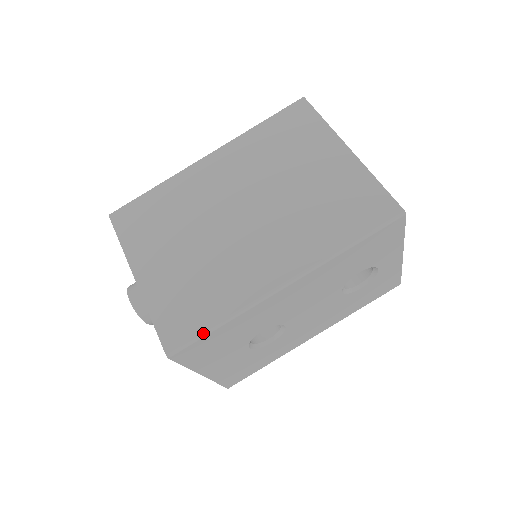
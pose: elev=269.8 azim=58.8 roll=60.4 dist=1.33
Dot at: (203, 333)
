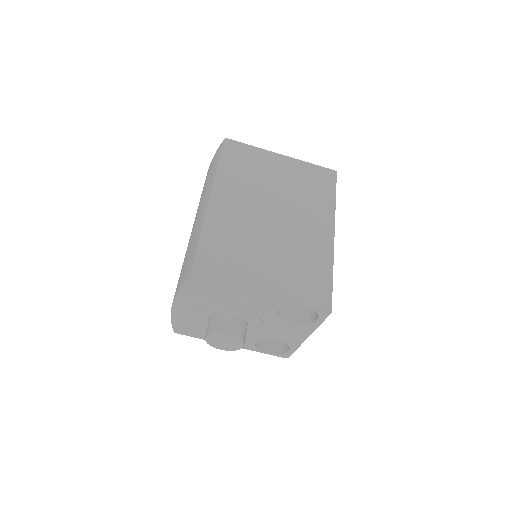
Dot at: (332, 285)
